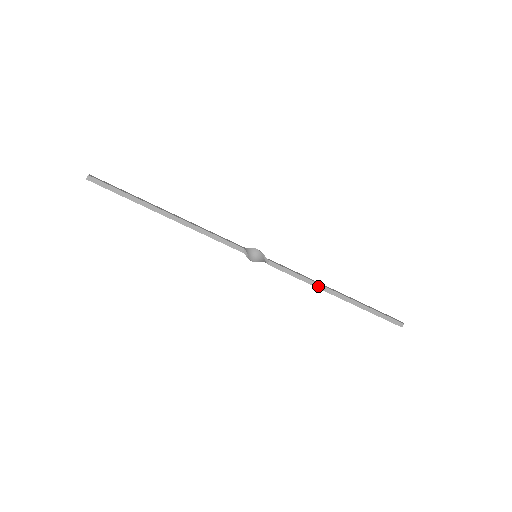
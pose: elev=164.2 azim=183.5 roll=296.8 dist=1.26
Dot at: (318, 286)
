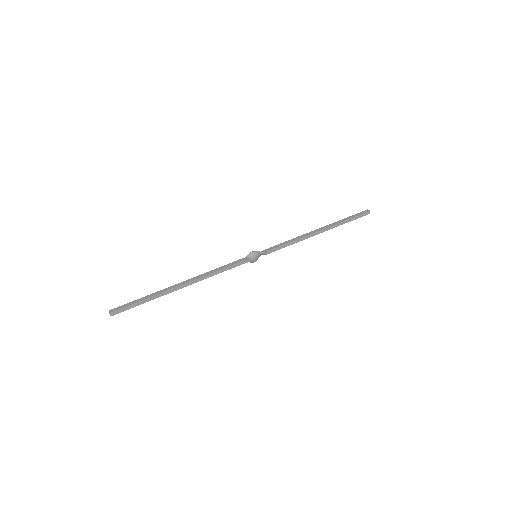
Dot at: (306, 238)
